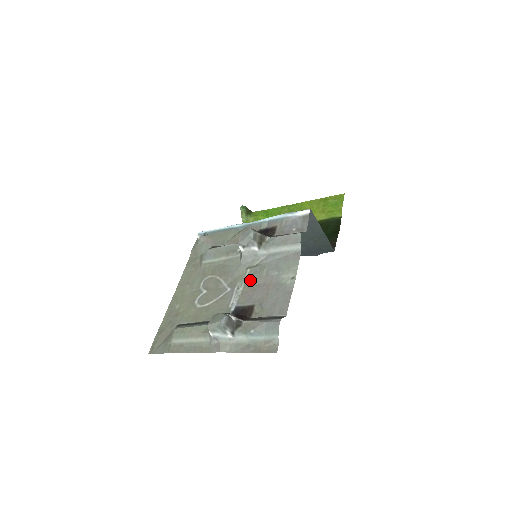
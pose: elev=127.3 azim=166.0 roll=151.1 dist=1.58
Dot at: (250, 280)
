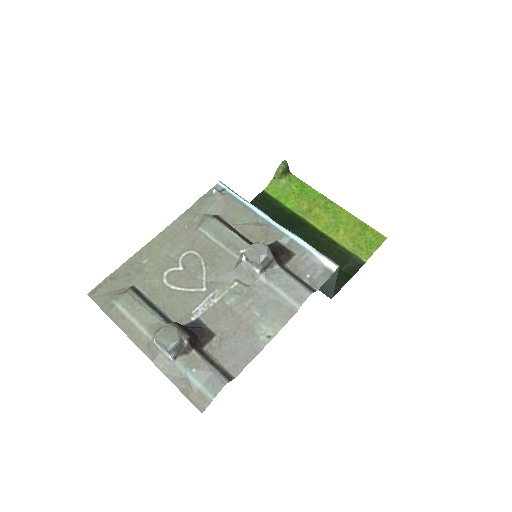
Dot at: (230, 298)
